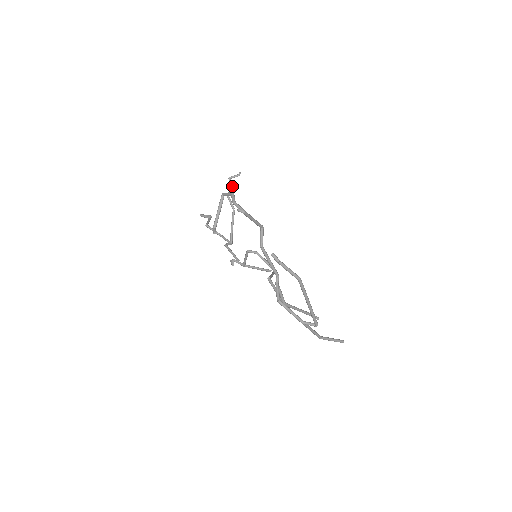
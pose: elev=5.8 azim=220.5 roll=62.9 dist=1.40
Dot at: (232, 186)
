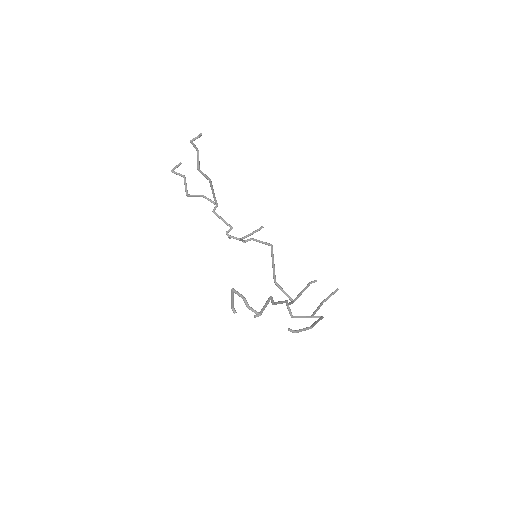
Dot at: (196, 148)
